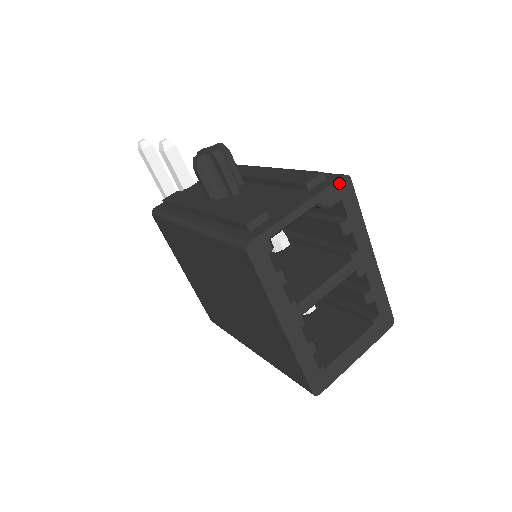
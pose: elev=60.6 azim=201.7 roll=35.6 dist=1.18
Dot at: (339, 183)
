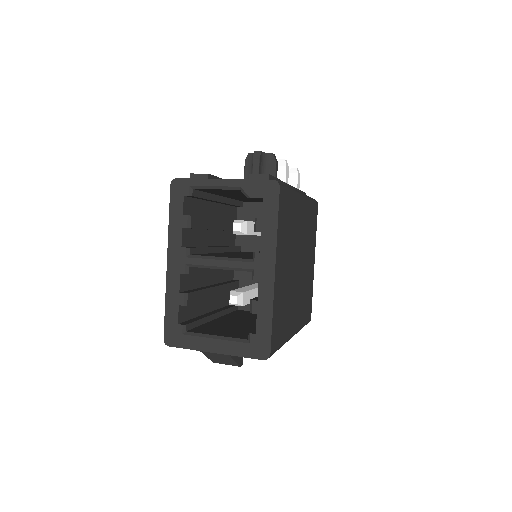
Dot at: (266, 183)
